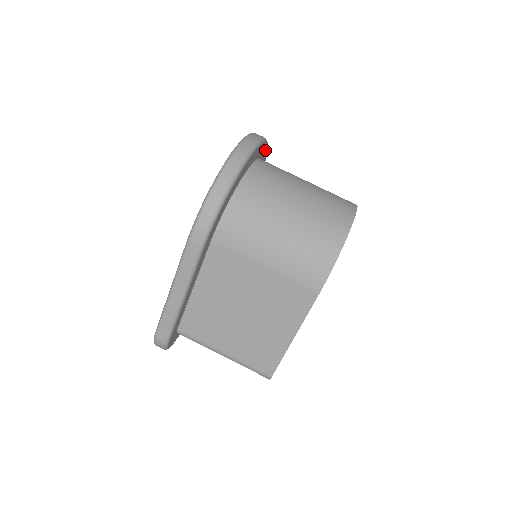
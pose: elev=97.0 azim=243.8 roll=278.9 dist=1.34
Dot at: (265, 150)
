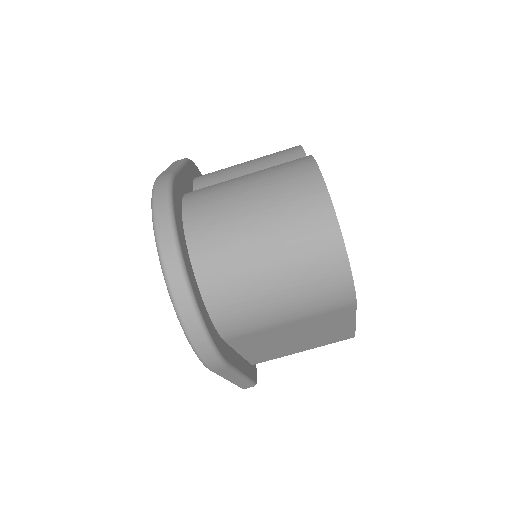
Dot at: (175, 188)
